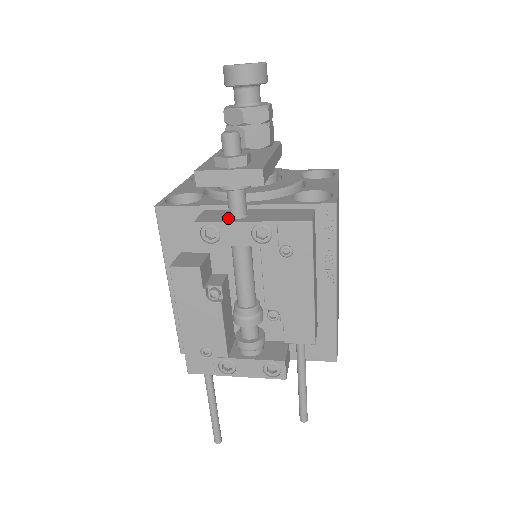
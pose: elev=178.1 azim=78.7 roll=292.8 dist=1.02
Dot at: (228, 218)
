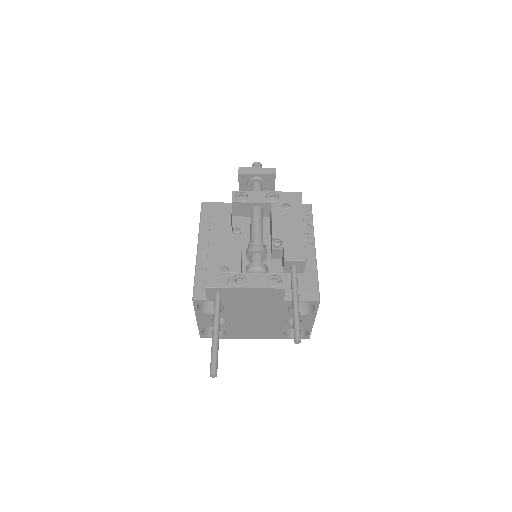
Dot at: occluded
